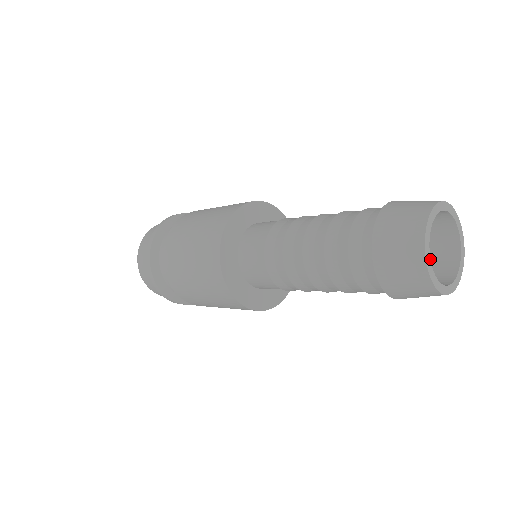
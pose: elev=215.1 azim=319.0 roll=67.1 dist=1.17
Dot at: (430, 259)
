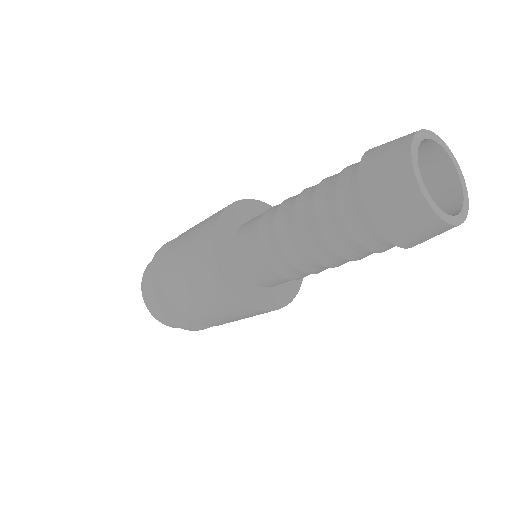
Dot at: occluded
